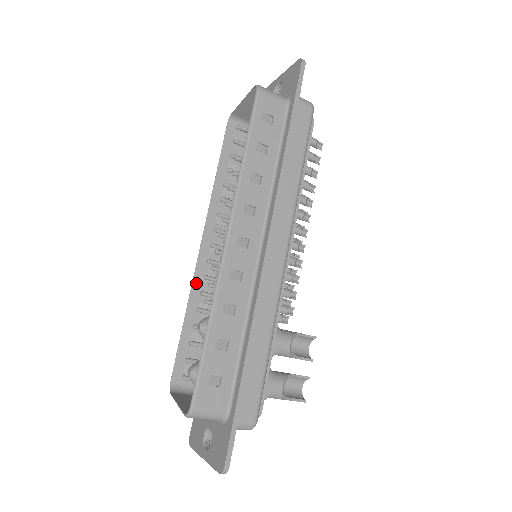
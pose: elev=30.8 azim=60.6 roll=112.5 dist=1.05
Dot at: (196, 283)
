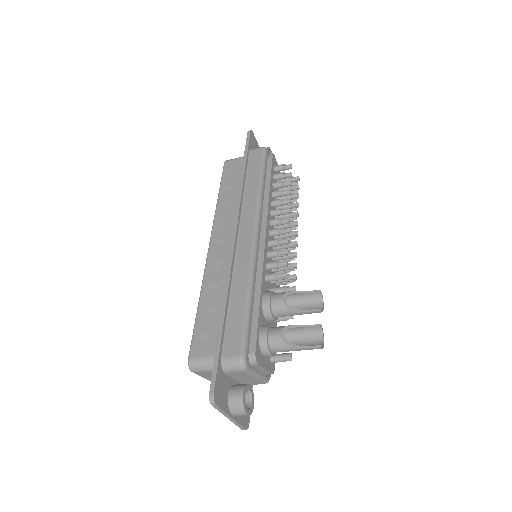
Dot at: occluded
